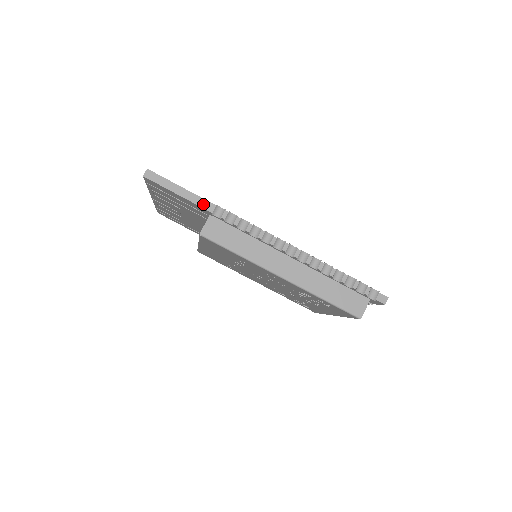
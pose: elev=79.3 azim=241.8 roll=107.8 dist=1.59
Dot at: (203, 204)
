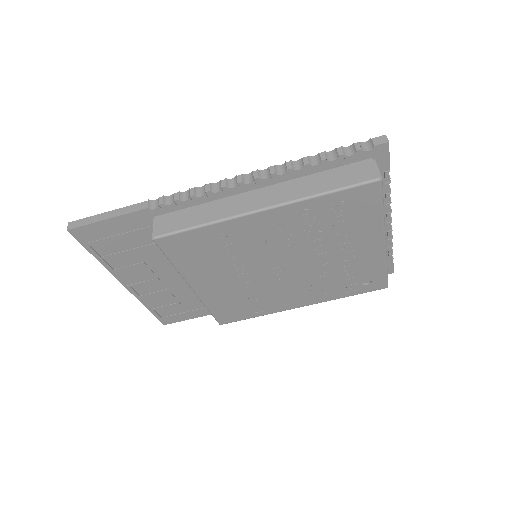
Dot at: (135, 208)
